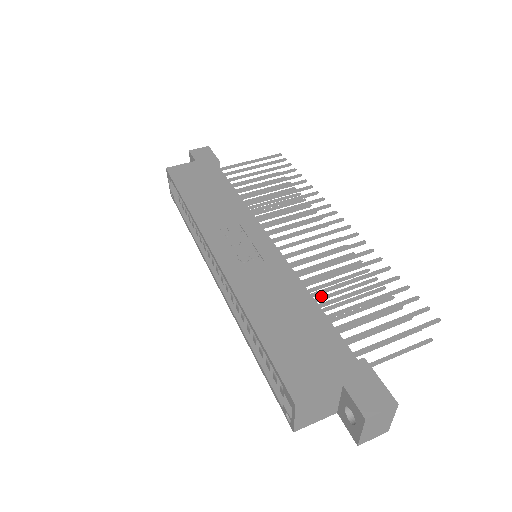
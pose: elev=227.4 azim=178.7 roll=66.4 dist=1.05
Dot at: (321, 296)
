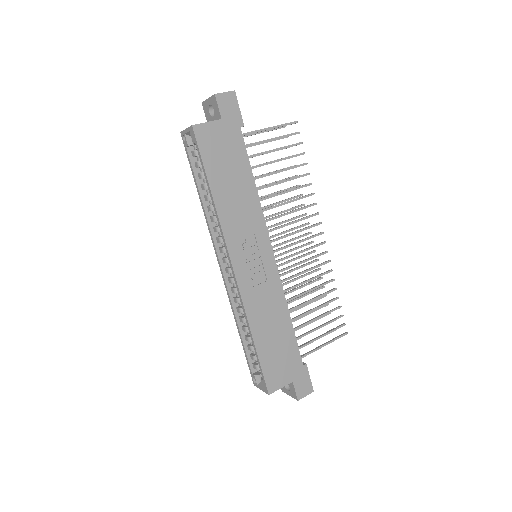
Dot at: (288, 292)
